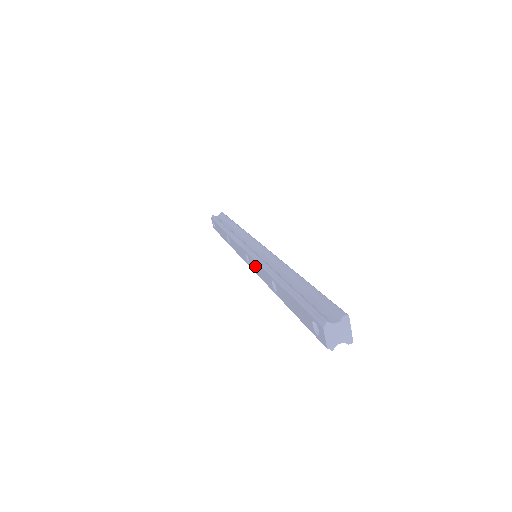
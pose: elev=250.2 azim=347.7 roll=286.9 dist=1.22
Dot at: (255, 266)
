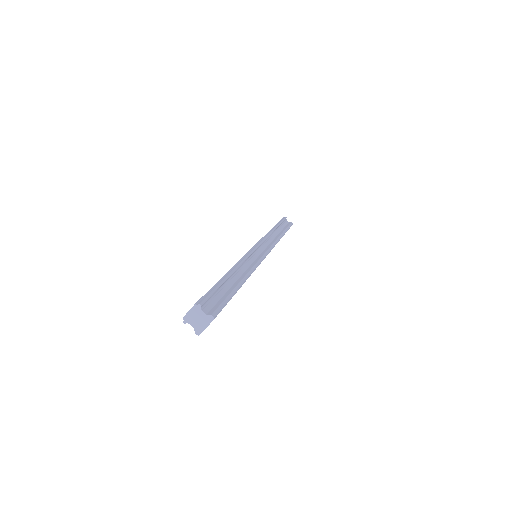
Dot at: occluded
